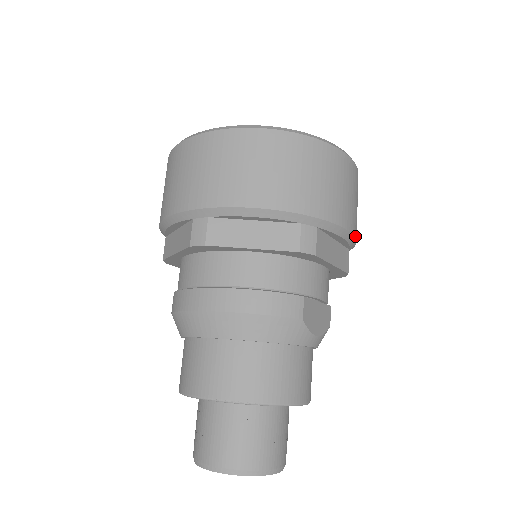
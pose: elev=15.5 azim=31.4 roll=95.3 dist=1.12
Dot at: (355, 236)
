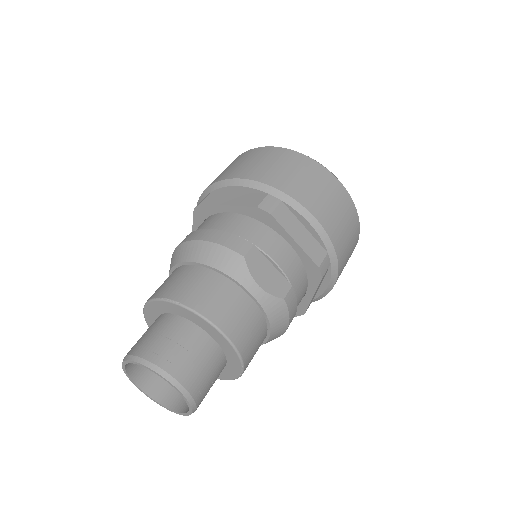
Dot at: (327, 232)
